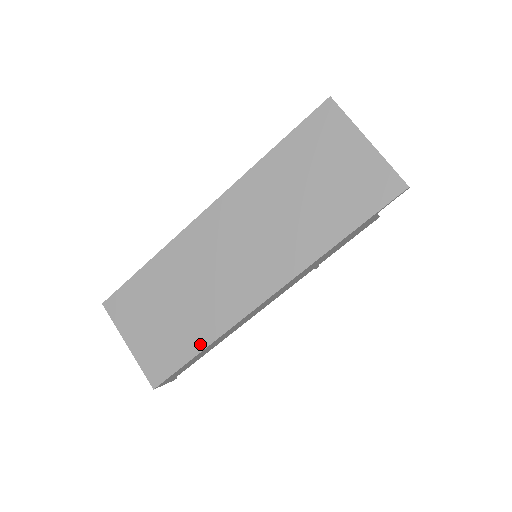
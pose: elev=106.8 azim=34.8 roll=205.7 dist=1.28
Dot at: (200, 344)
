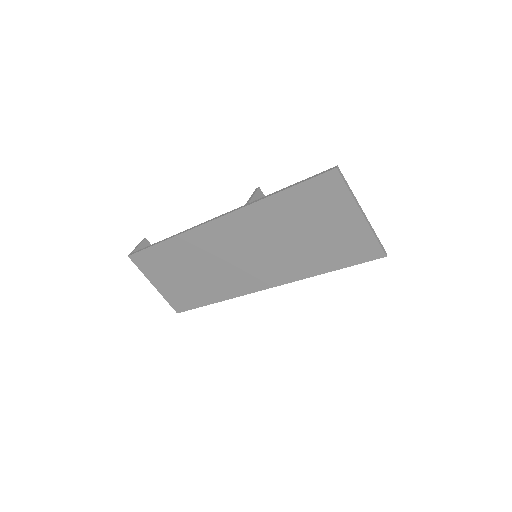
Dot at: (211, 300)
